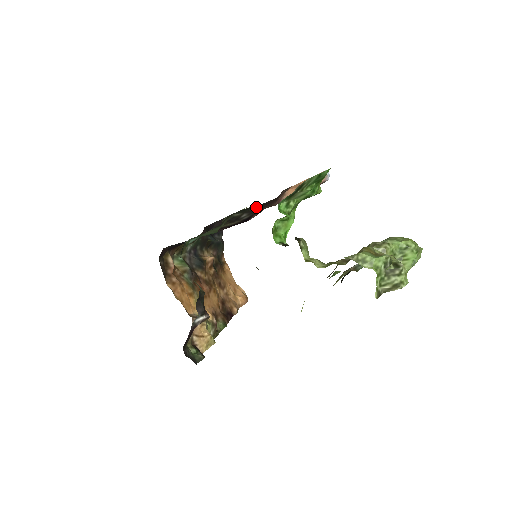
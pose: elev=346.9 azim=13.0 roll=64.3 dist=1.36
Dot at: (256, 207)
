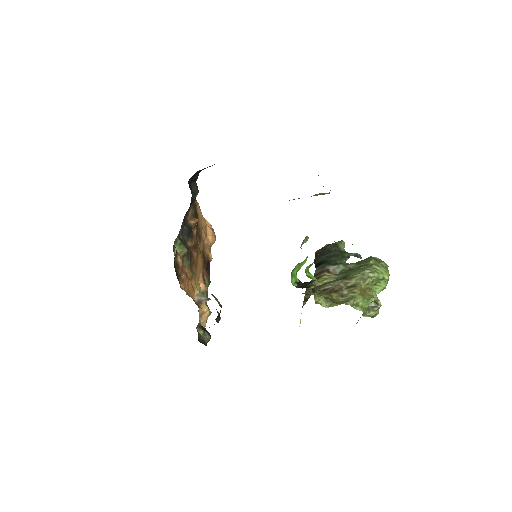
Dot at: occluded
